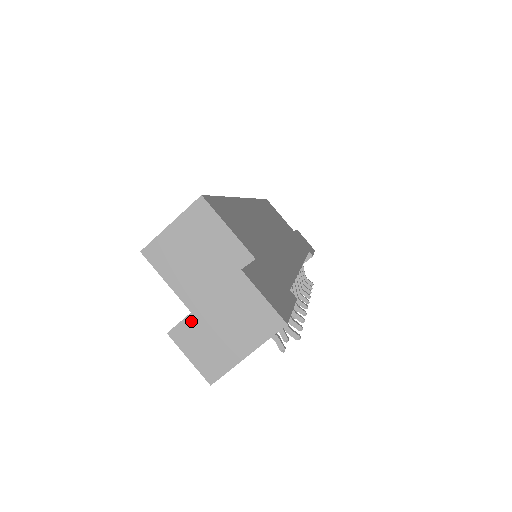
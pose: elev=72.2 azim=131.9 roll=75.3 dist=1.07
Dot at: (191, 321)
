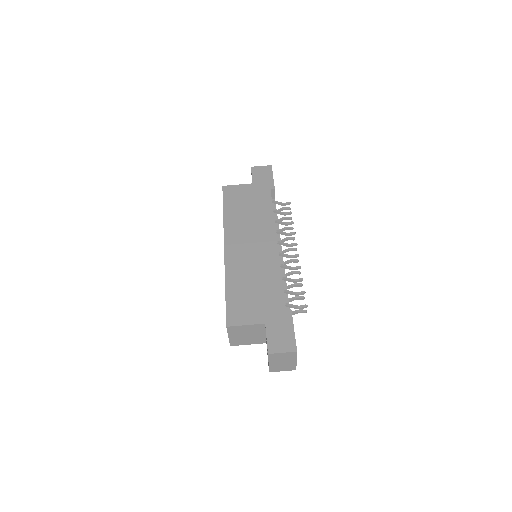
Dot at: (271, 367)
